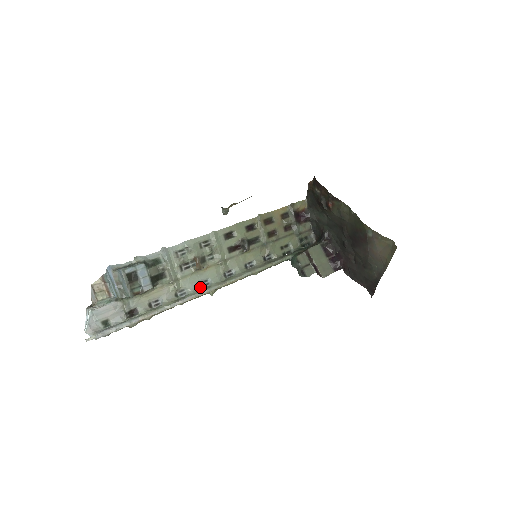
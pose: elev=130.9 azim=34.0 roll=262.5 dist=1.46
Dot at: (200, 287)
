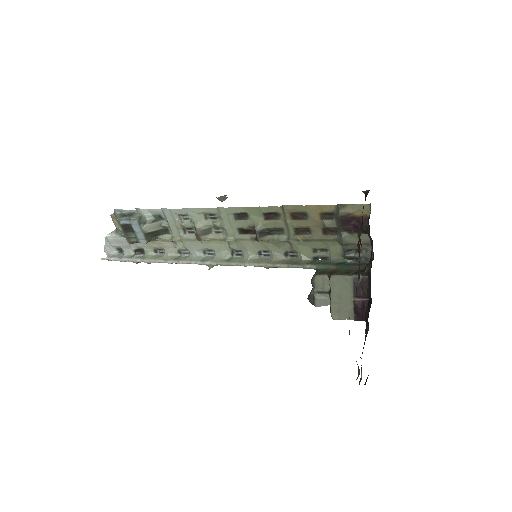
Dot at: (204, 254)
